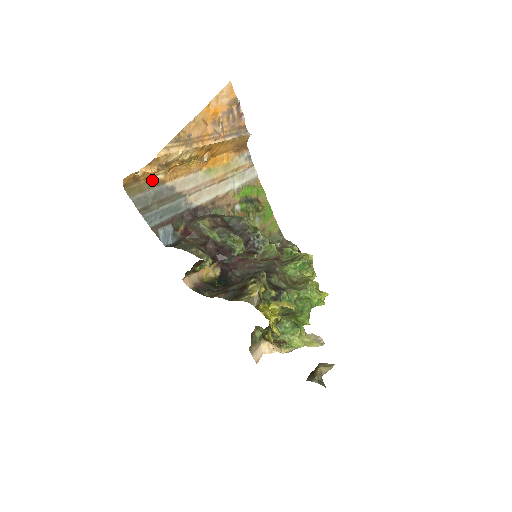
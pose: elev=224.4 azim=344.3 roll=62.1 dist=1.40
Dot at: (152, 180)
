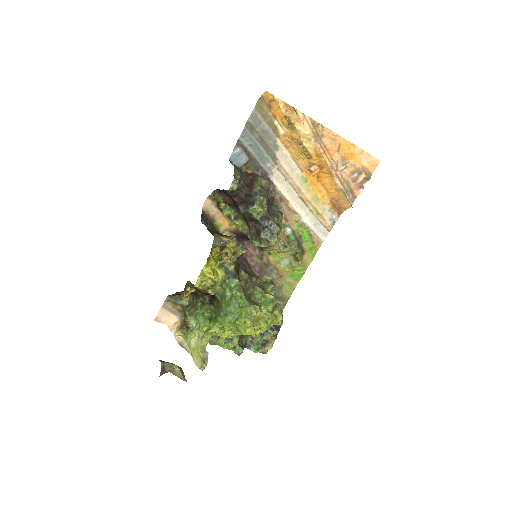
Dot at: (275, 123)
